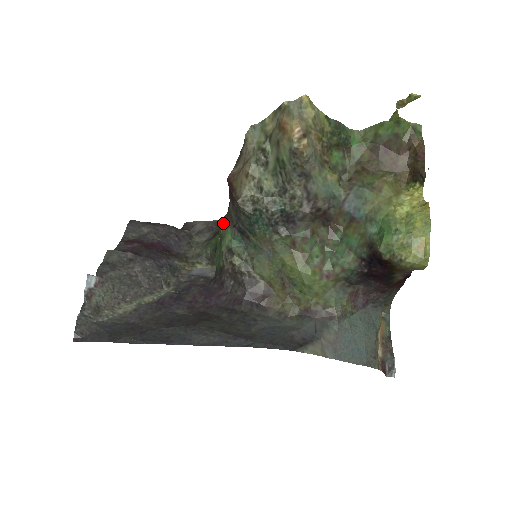
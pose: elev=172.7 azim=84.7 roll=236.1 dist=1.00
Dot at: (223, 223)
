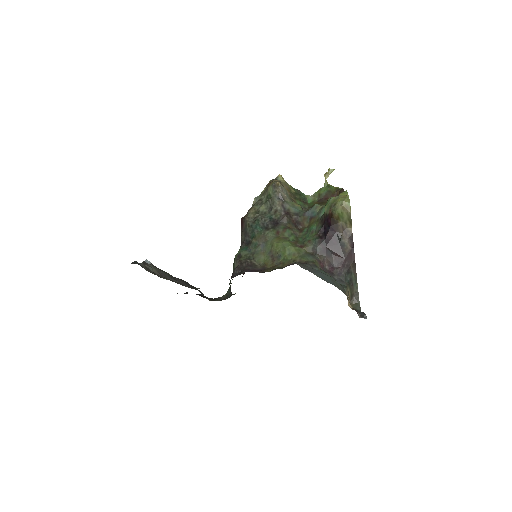
Dot at: occluded
